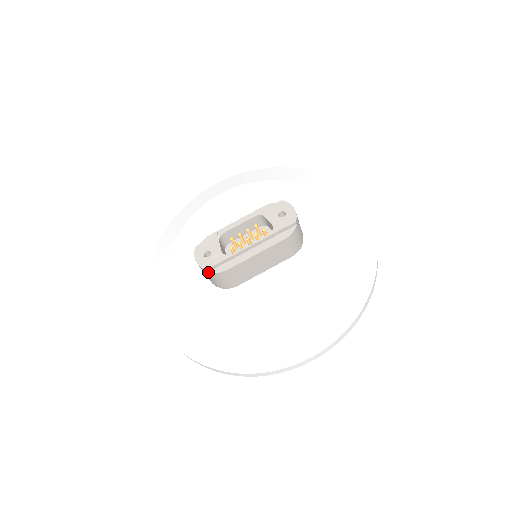
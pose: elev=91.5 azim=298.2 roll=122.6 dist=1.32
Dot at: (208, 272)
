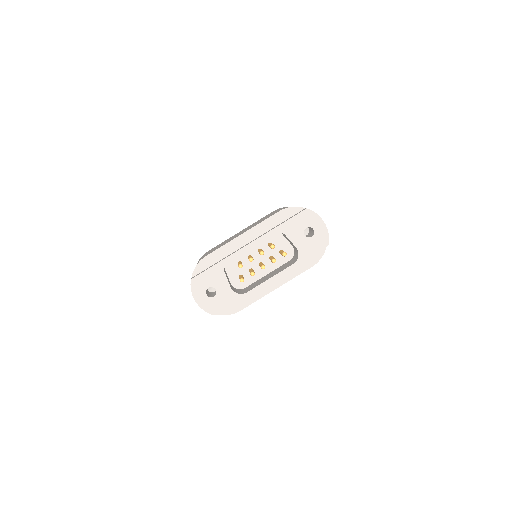
Dot at: (214, 314)
